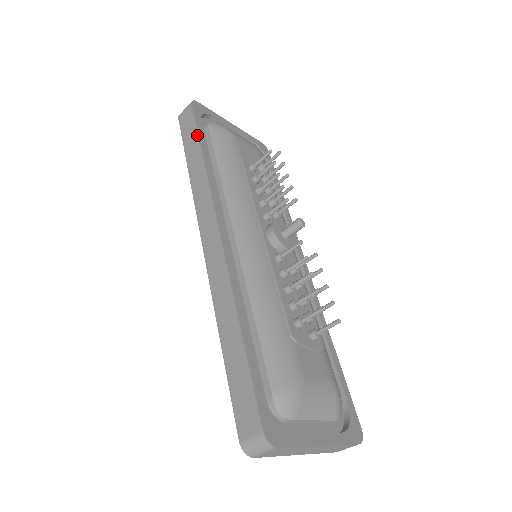
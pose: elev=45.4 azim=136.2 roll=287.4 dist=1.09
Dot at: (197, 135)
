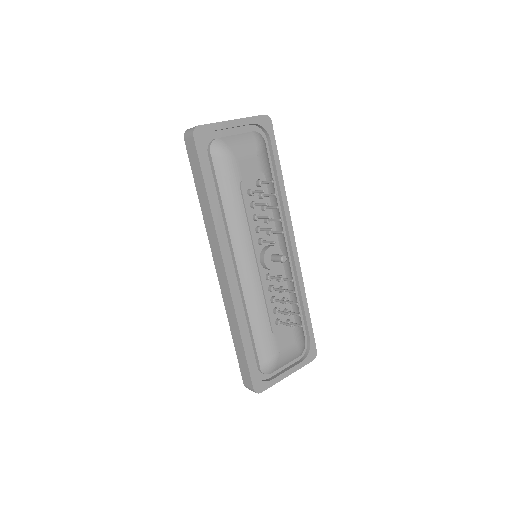
Dot at: (202, 178)
